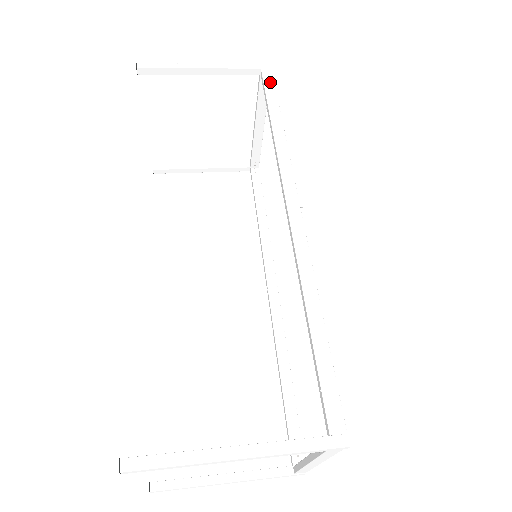
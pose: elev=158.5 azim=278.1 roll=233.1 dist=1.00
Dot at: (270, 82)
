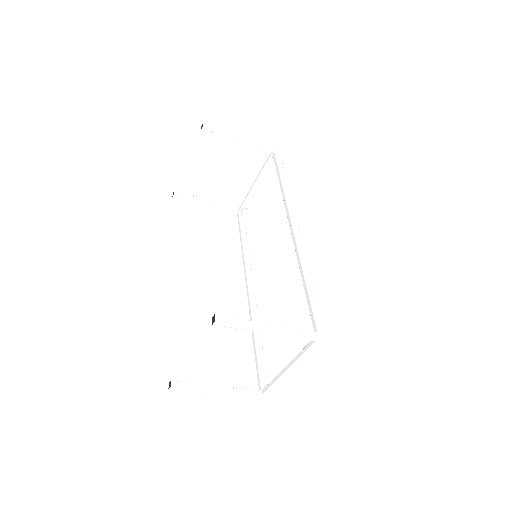
Dot at: (279, 159)
